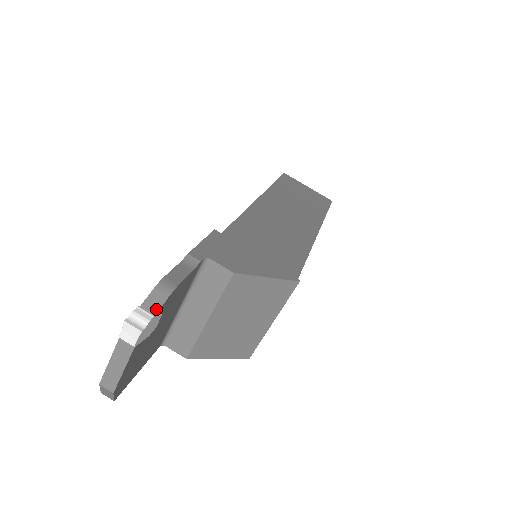
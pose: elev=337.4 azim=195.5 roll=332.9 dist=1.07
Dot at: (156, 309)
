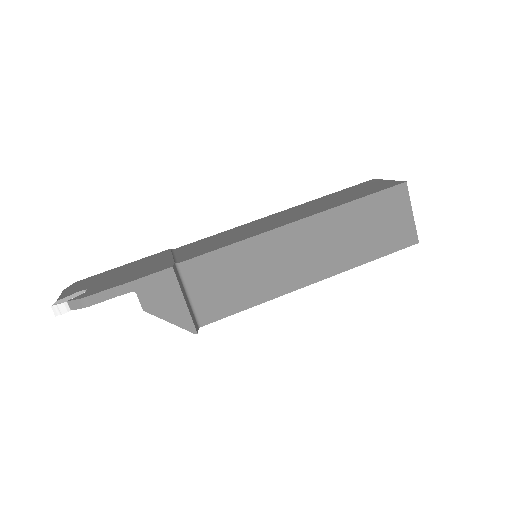
Dot at: (73, 308)
